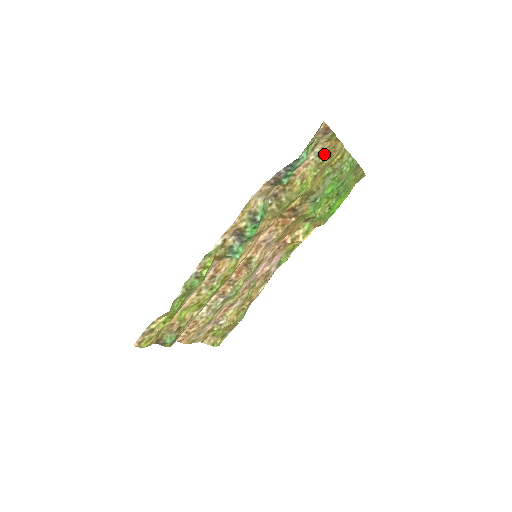
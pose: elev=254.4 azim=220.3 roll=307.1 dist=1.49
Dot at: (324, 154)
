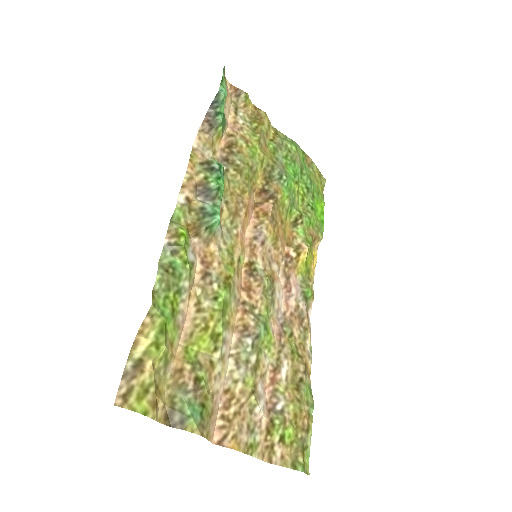
Dot at: (252, 121)
